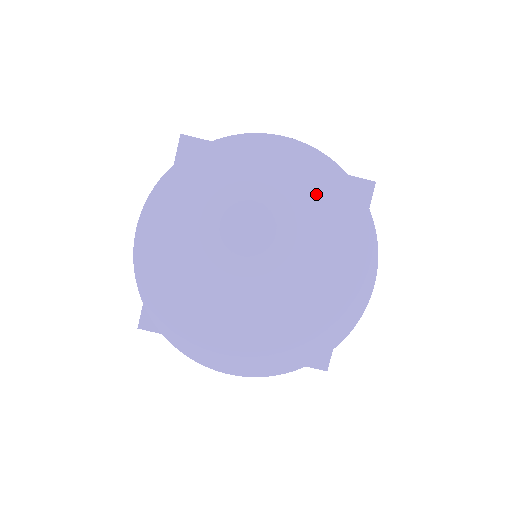
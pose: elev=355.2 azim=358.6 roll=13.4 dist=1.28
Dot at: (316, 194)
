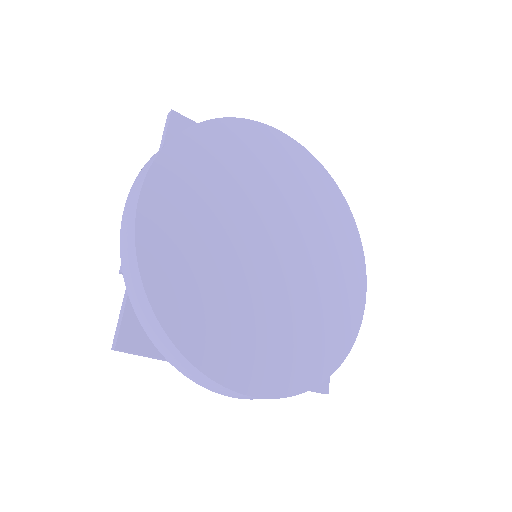
Dot at: (315, 192)
